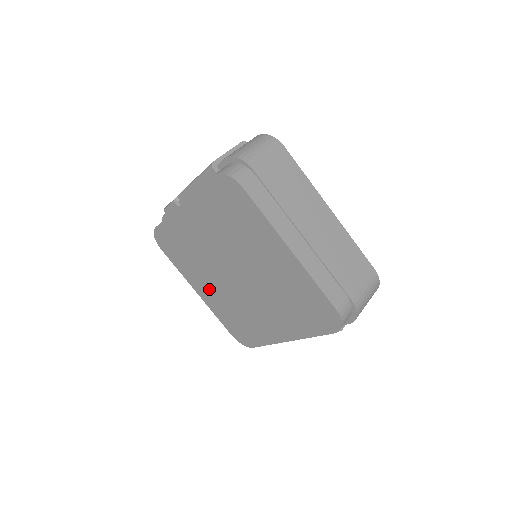
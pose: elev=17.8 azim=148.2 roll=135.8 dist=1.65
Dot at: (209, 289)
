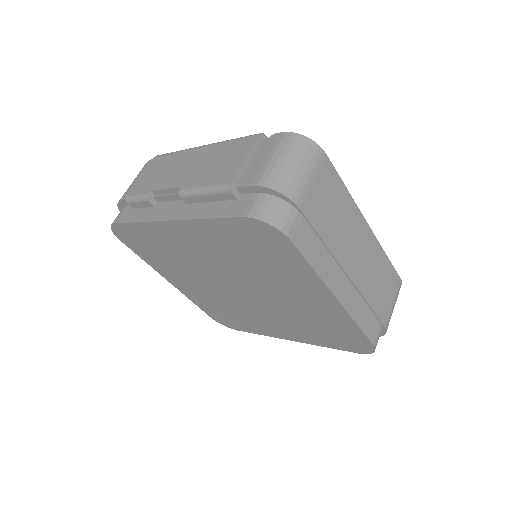
Dot at: (190, 285)
